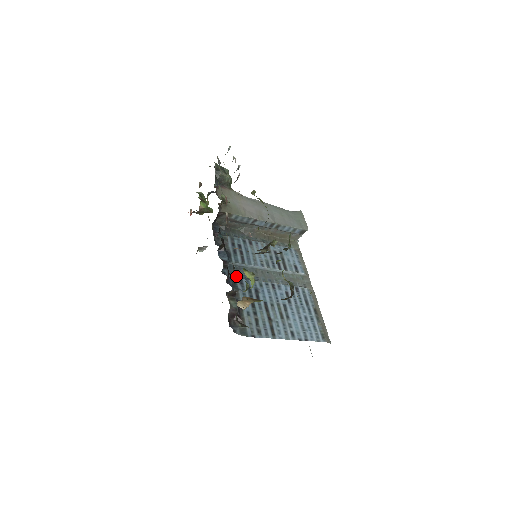
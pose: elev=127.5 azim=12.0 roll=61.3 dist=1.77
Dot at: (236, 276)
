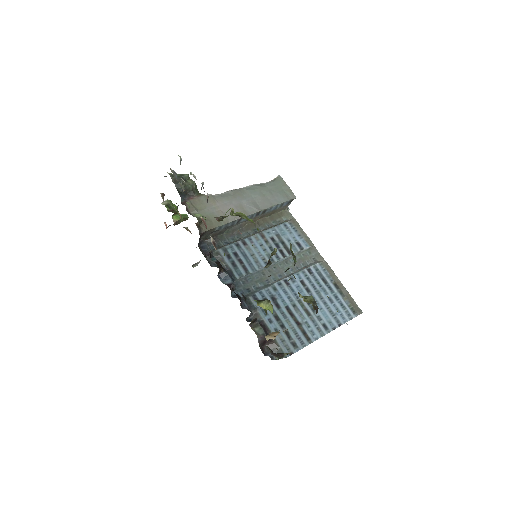
Dot at: (247, 292)
